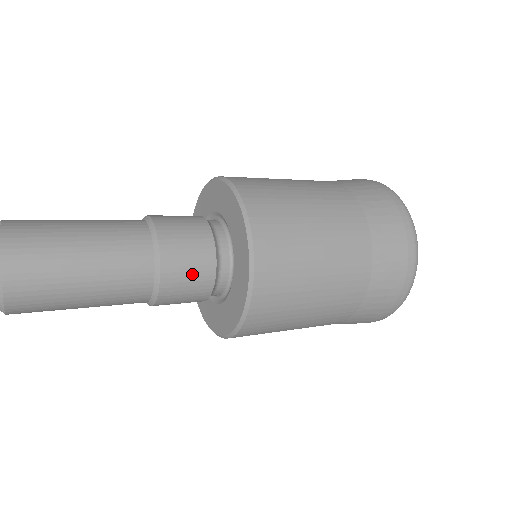
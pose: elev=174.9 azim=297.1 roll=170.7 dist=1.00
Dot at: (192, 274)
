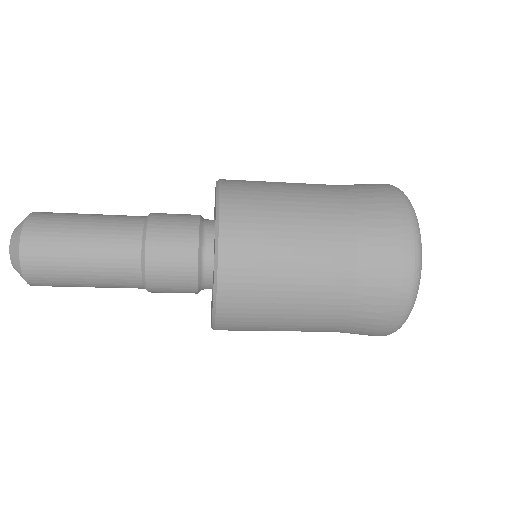
Dot at: (177, 219)
